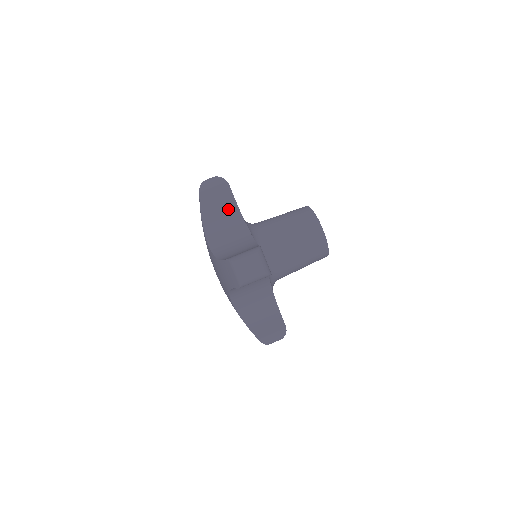
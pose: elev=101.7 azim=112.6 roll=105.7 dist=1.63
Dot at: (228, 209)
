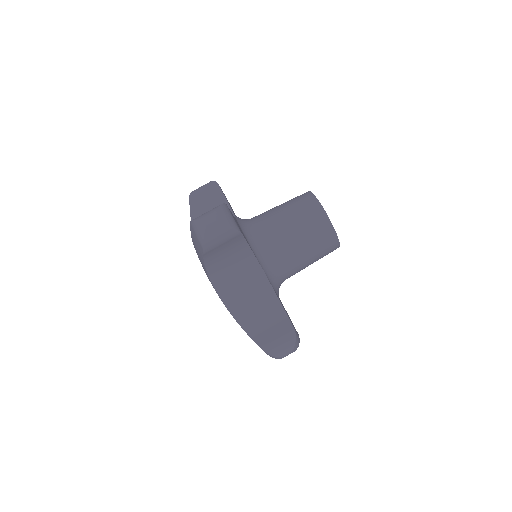
Dot at: occluded
